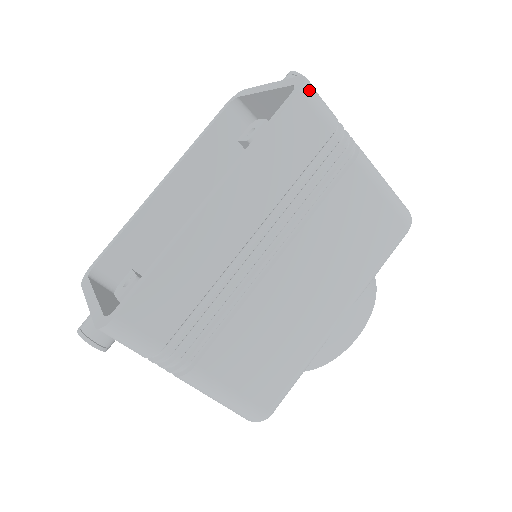
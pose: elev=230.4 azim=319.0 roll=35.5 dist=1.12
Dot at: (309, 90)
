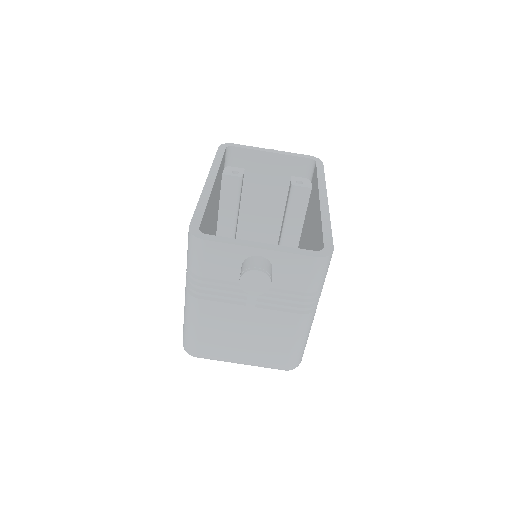
Dot at: occluded
